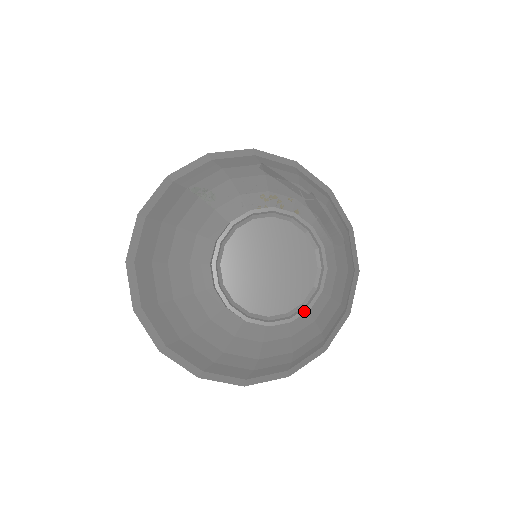
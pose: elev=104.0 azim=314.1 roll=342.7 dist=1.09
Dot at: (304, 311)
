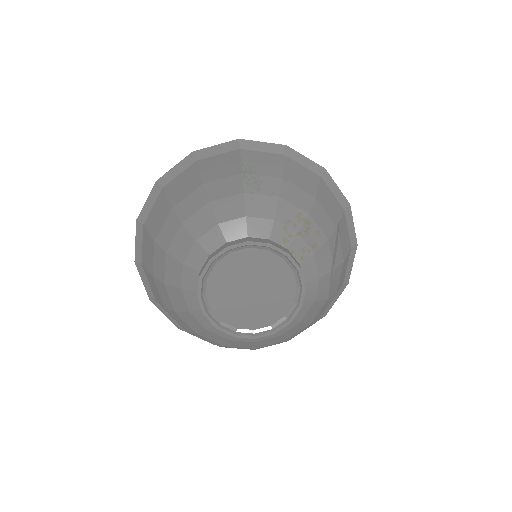
Dot at: (250, 337)
